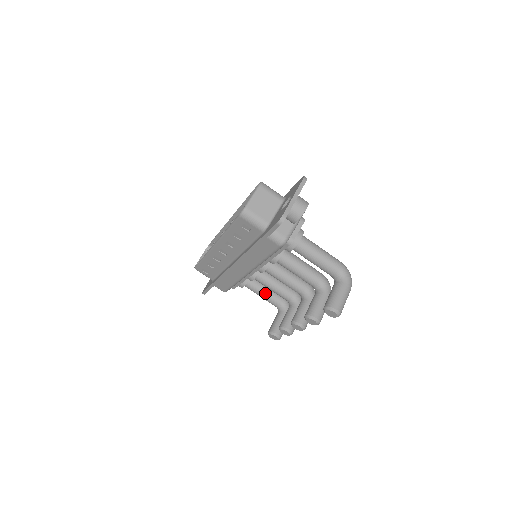
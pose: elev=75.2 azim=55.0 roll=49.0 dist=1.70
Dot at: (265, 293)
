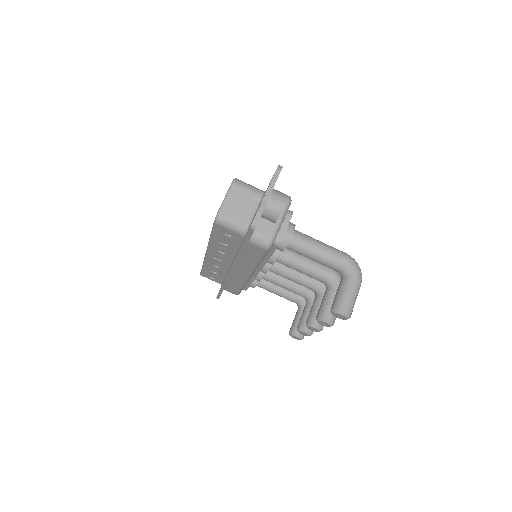
Dot at: (280, 291)
